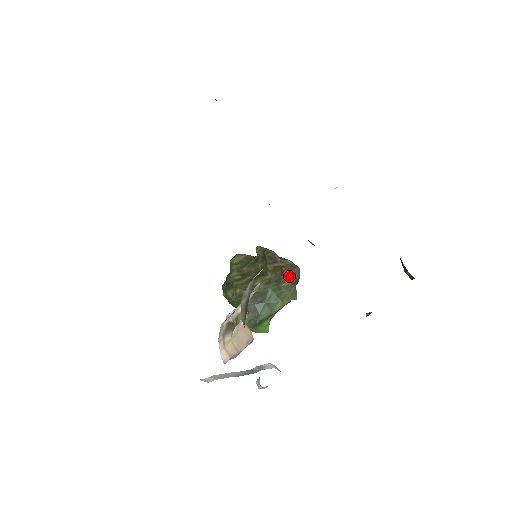
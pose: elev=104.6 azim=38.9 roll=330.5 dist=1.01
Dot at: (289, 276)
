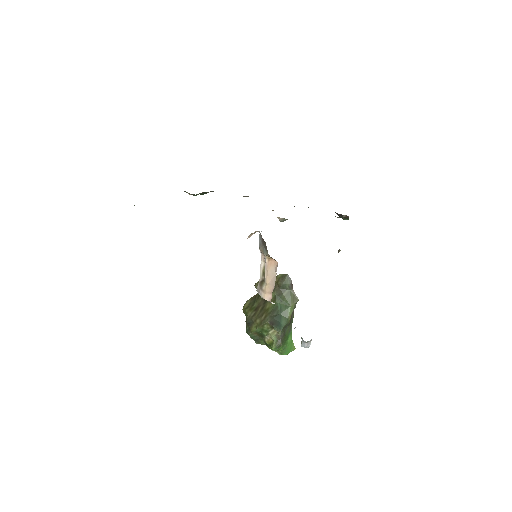
Dot at: (285, 285)
